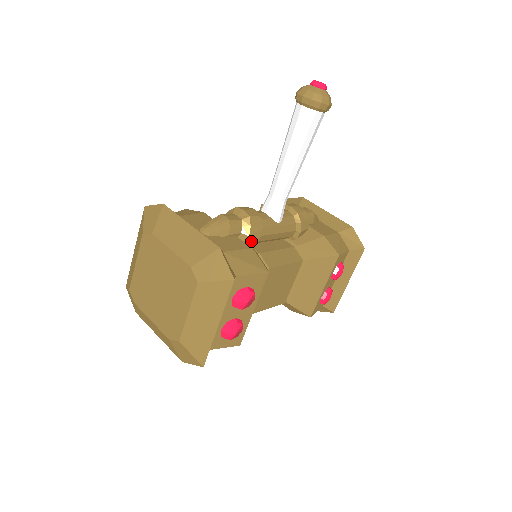
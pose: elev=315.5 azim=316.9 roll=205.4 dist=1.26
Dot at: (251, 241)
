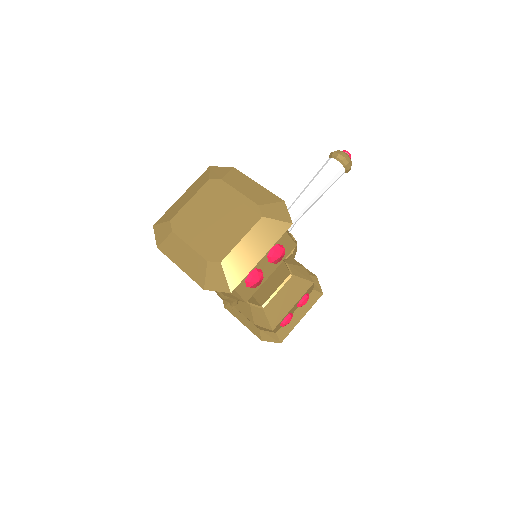
Dot at: occluded
